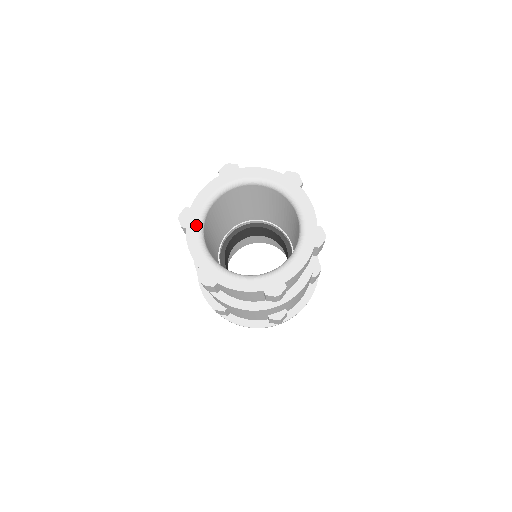
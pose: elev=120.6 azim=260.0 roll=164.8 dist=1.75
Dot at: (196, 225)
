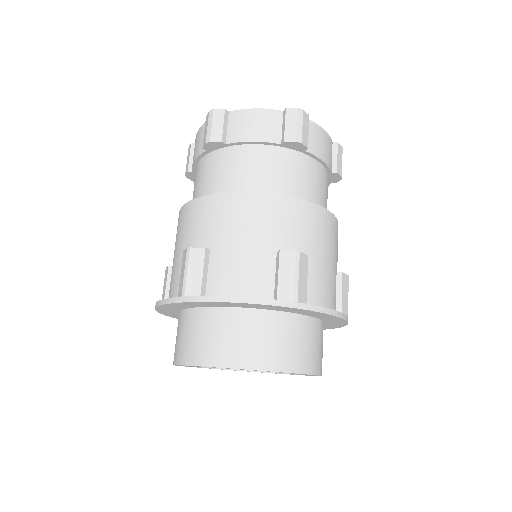
Dot at: occluded
